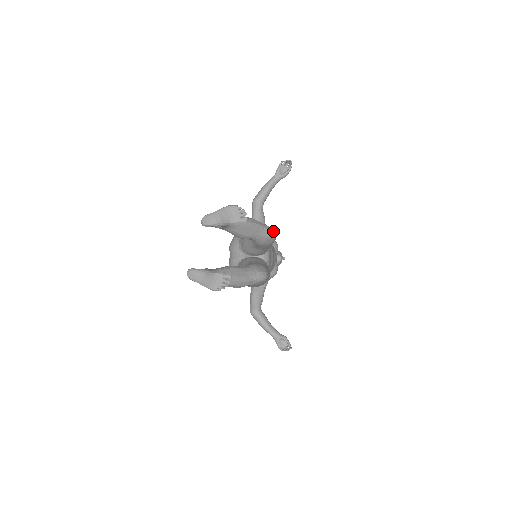
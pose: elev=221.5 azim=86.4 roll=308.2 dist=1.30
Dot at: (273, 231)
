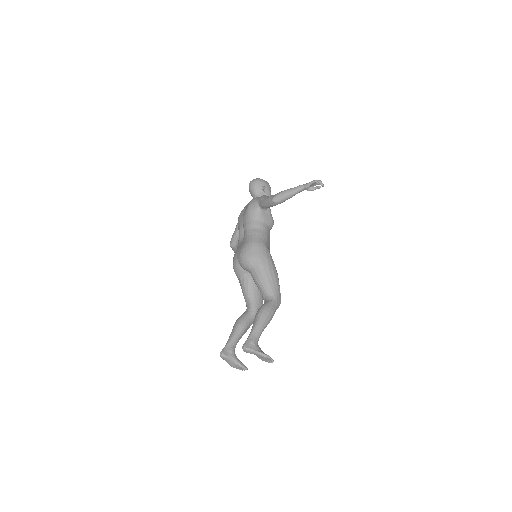
Dot at: occluded
